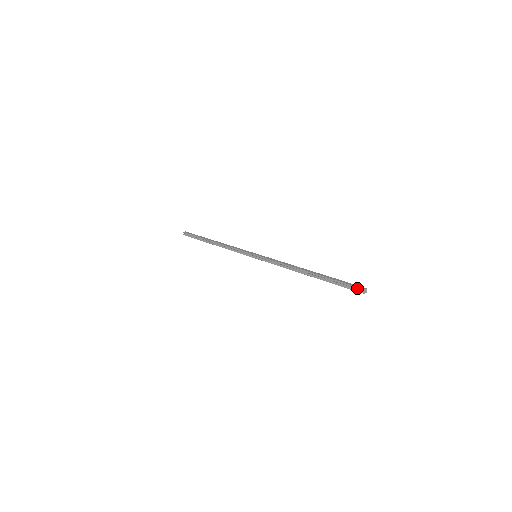
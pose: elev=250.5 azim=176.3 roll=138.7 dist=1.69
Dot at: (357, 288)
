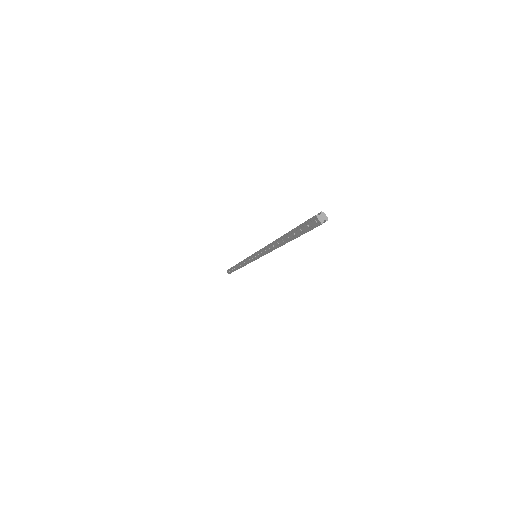
Dot at: occluded
